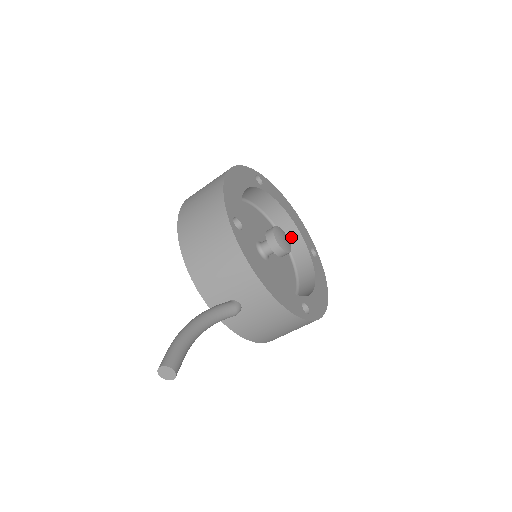
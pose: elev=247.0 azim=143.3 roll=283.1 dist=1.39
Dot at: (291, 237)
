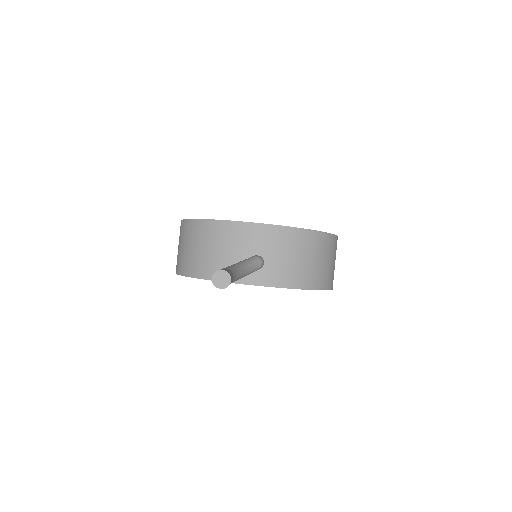
Dot at: occluded
